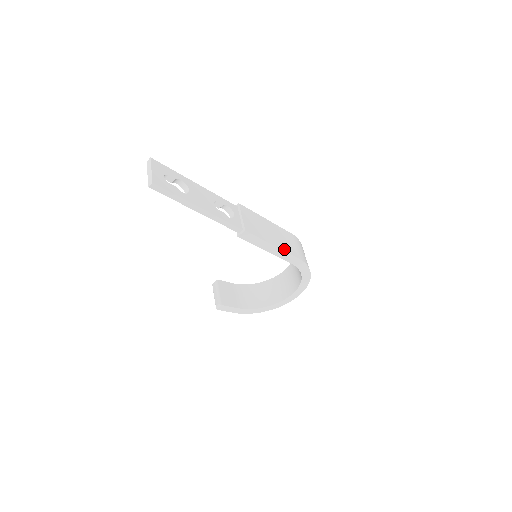
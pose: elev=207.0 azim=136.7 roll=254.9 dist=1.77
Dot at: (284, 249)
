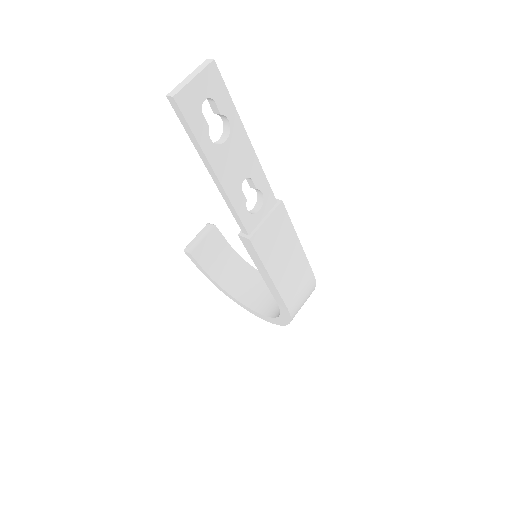
Dot at: (280, 287)
